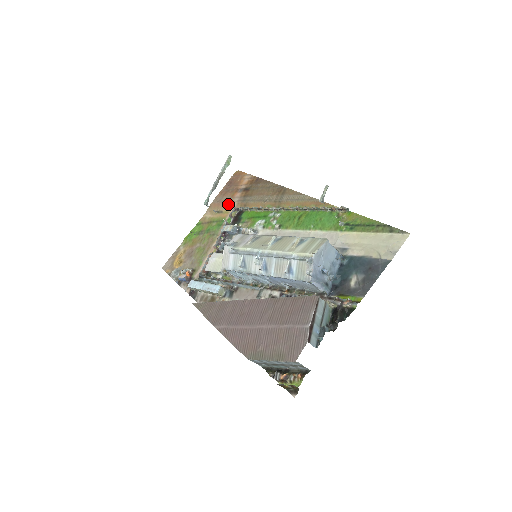
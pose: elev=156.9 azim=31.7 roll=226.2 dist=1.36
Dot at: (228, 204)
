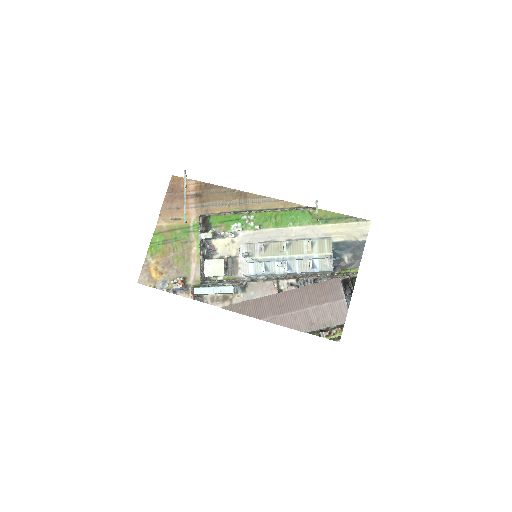
Dot at: occluded
